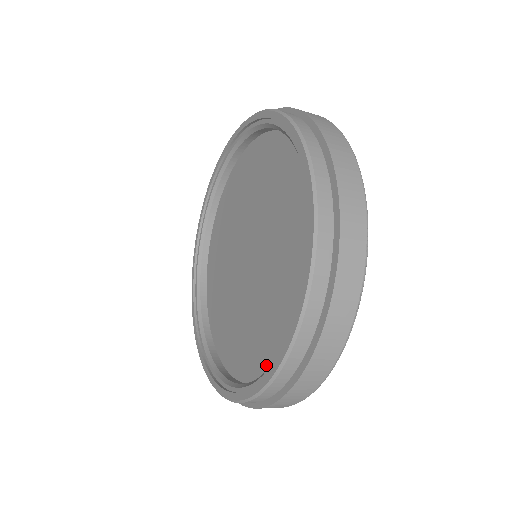
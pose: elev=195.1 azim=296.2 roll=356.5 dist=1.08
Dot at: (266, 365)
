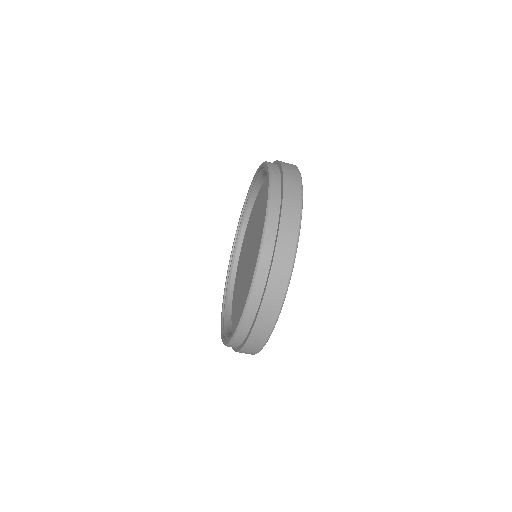
Dot at: occluded
